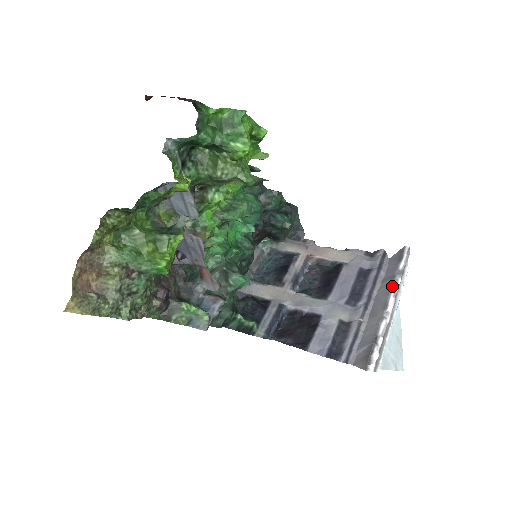
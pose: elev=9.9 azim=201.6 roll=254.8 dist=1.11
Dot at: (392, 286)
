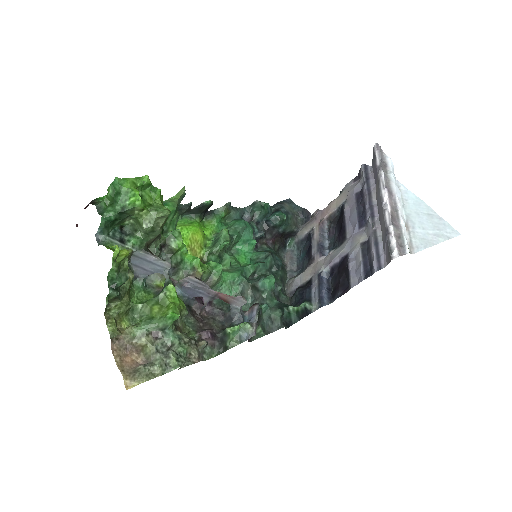
Dot at: (379, 183)
